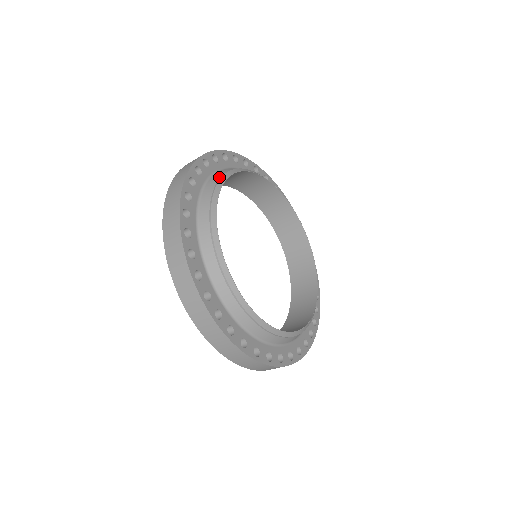
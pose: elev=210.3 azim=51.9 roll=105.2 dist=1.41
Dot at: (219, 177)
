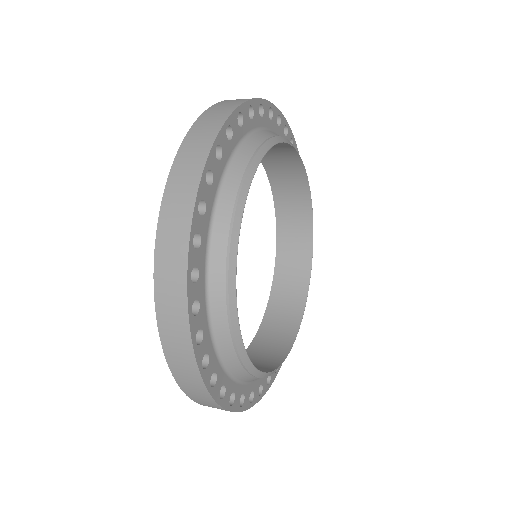
Dot at: (245, 164)
